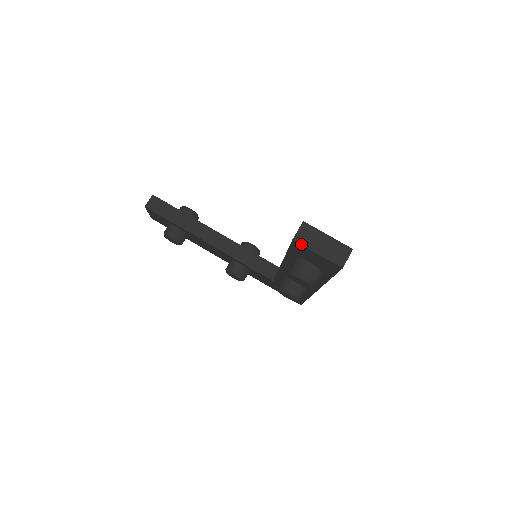
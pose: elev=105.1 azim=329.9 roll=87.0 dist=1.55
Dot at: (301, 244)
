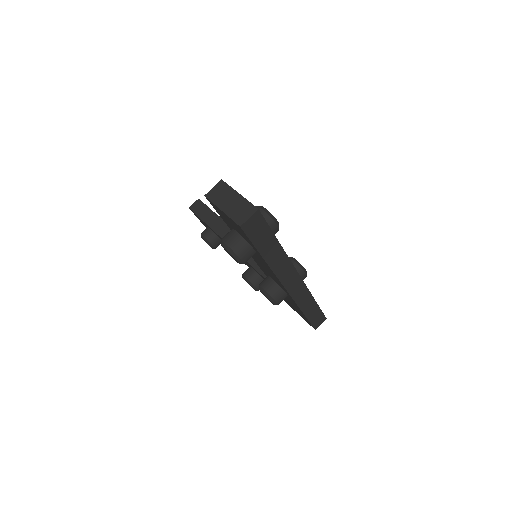
Dot at: (210, 200)
